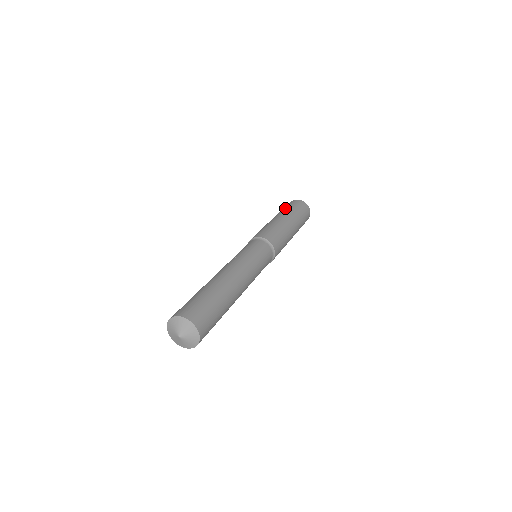
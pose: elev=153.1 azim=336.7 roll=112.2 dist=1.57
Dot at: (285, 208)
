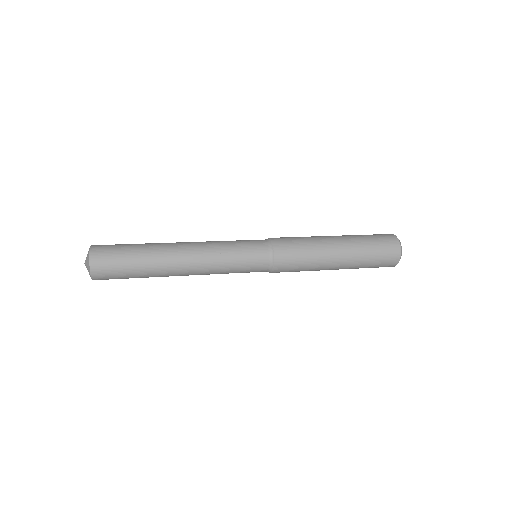
Dot at: occluded
